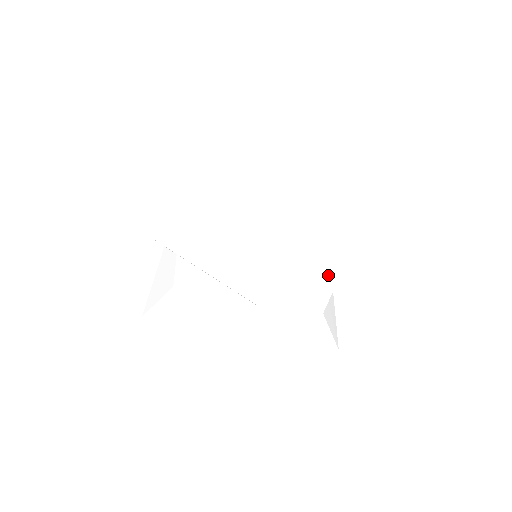
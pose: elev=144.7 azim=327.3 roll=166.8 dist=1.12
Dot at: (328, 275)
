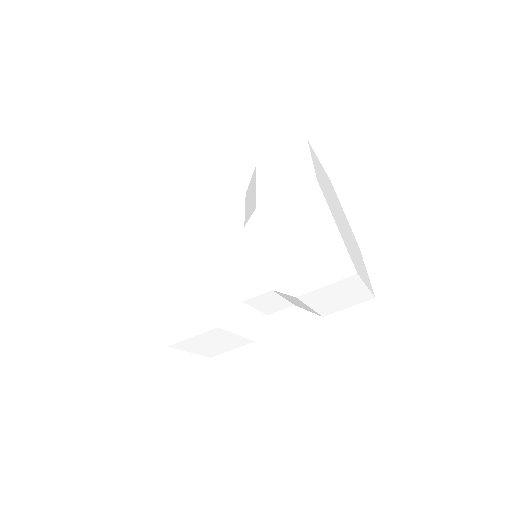
Dot at: (324, 302)
